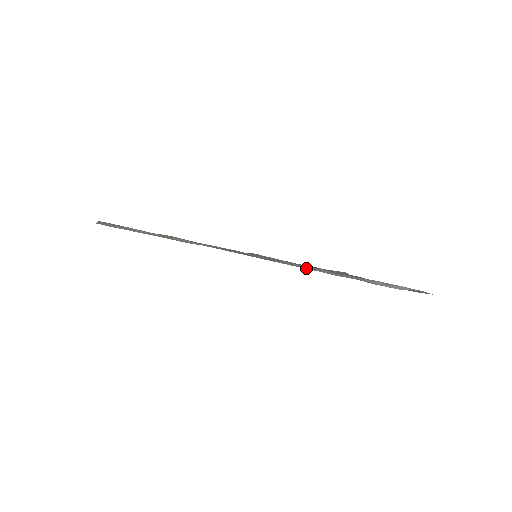
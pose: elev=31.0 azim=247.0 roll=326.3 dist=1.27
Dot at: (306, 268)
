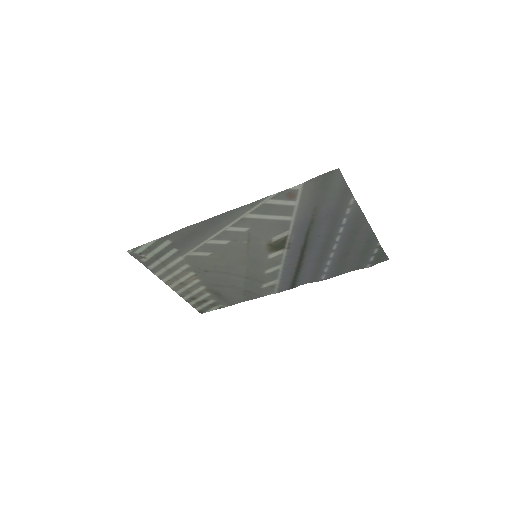
Dot at: (239, 215)
